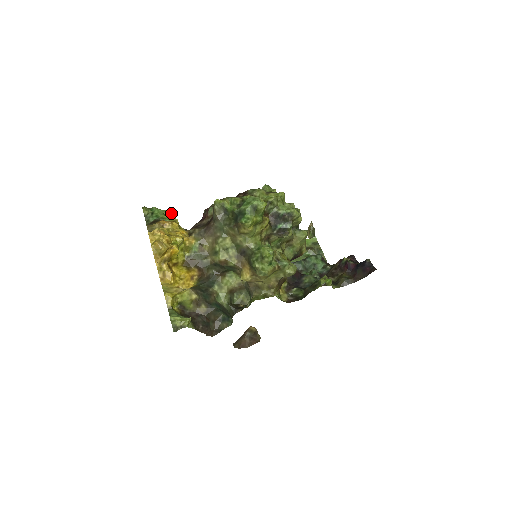
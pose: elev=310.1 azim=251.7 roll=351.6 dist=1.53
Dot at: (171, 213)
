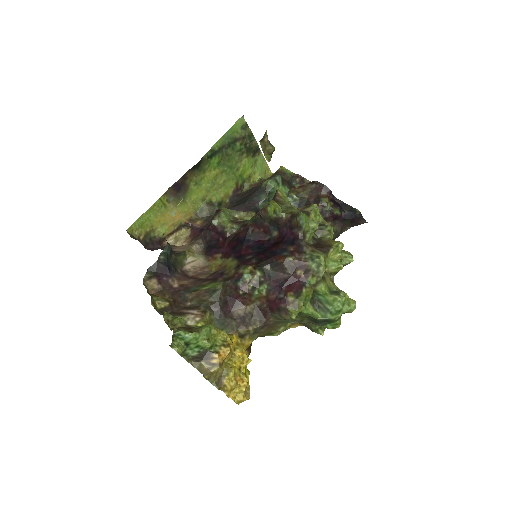
Dot at: (211, 329)
